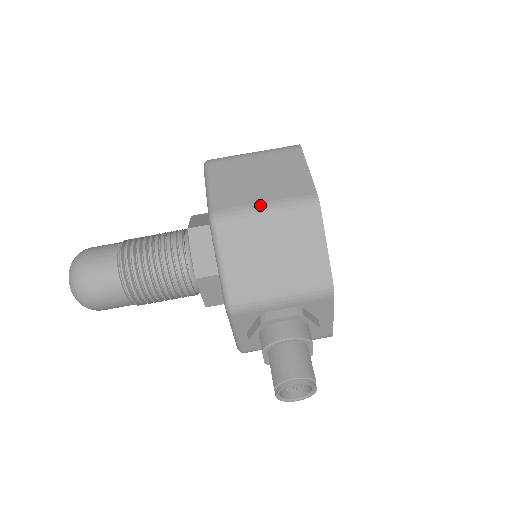
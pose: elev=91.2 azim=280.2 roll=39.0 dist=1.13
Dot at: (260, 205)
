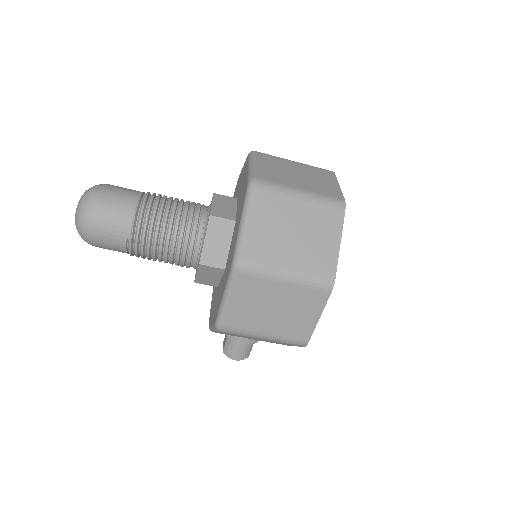
Dot at: (260, 335)
